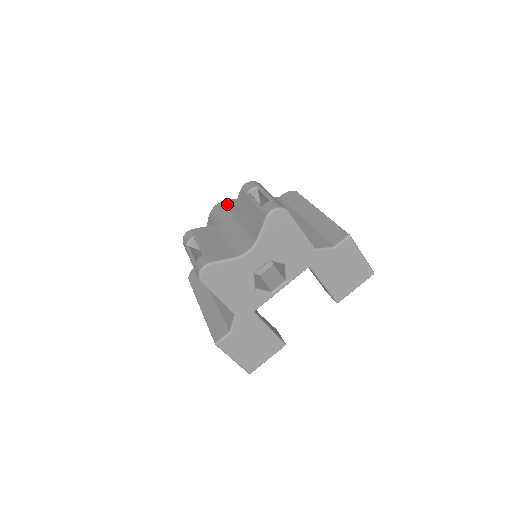
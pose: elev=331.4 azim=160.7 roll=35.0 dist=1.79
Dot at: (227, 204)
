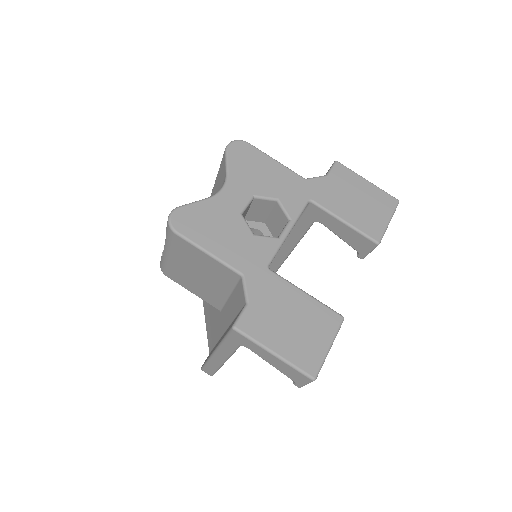
Dot at: occluded
